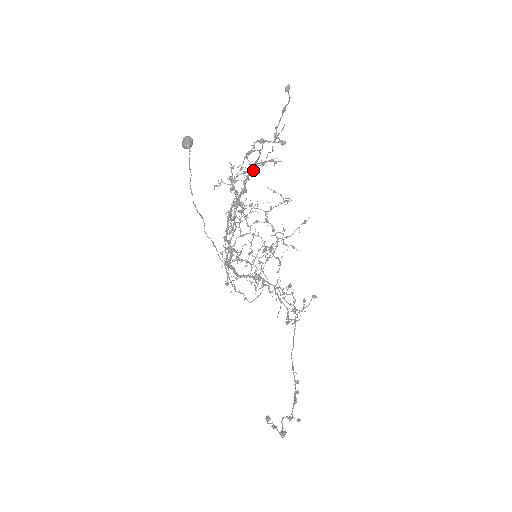
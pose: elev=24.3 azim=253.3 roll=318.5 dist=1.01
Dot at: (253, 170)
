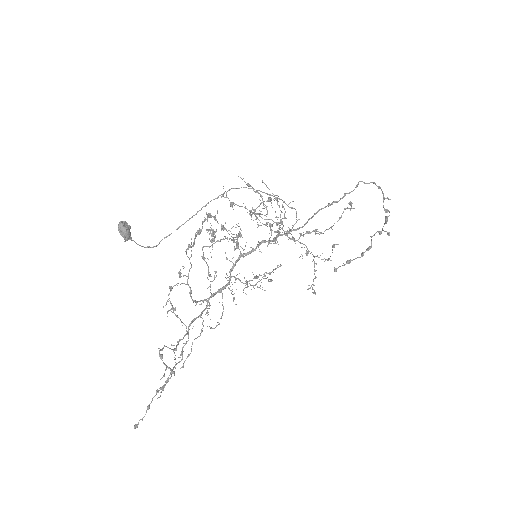
Dot at: (171, 374)
